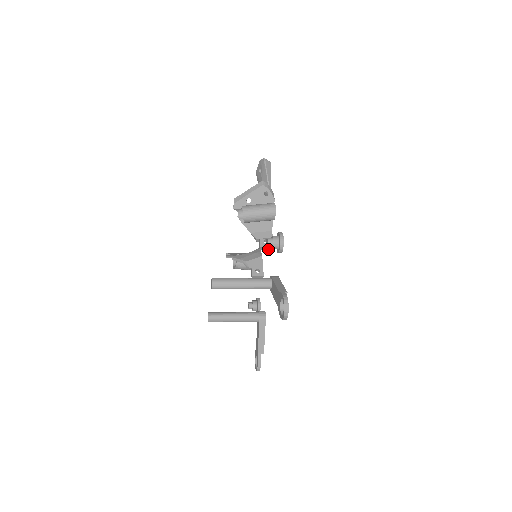
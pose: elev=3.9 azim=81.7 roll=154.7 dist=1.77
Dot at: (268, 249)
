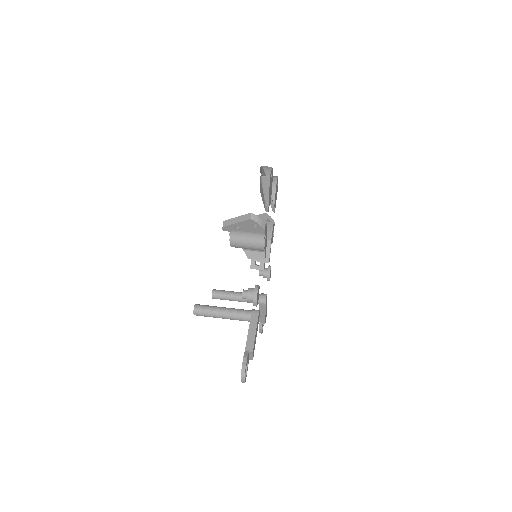
Dot at: (260, 269)
